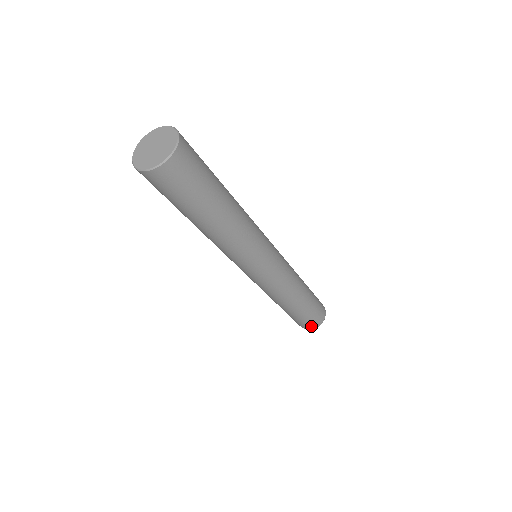
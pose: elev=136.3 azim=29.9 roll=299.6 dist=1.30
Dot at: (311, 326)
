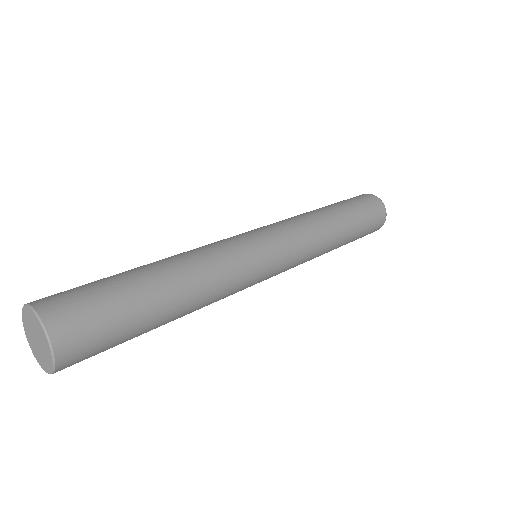
Dot at: occluded
